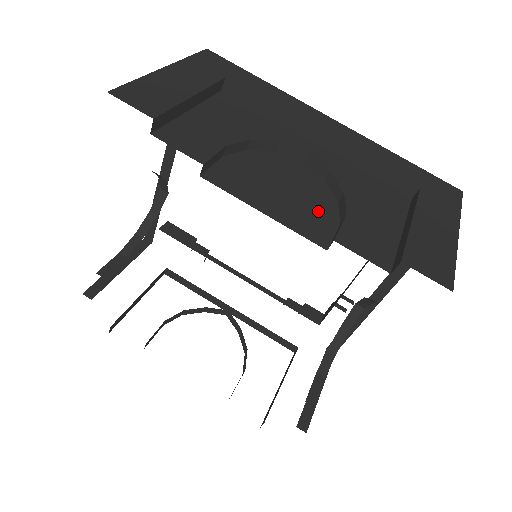
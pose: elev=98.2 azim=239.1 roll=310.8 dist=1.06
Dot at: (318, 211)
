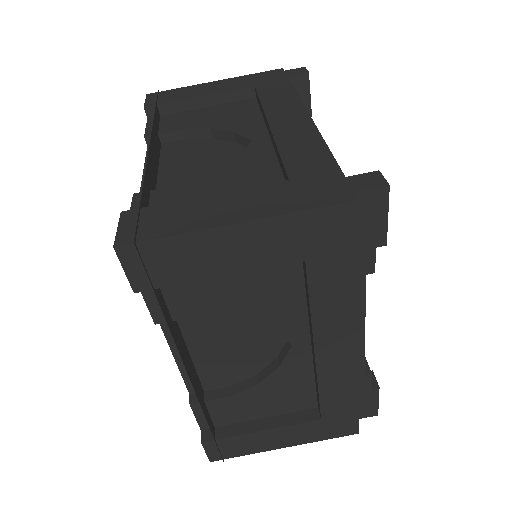
Dot at: (226, 373)
